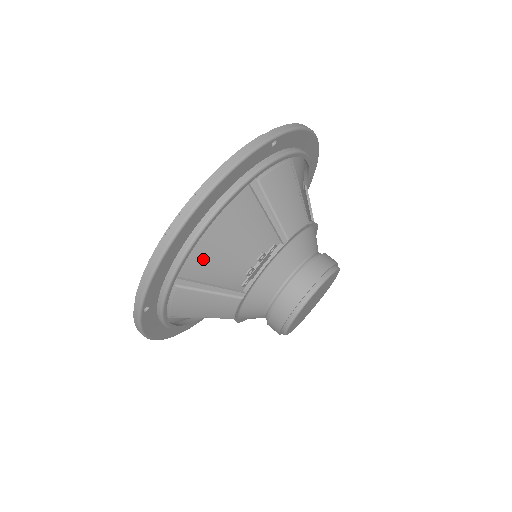
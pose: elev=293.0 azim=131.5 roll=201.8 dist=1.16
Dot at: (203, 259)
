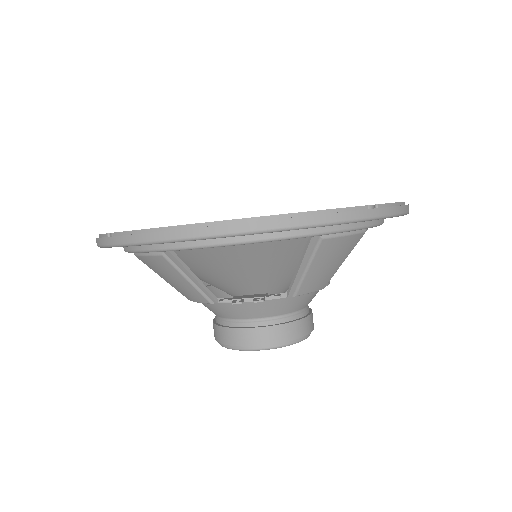
Dot at: (208, 254)
